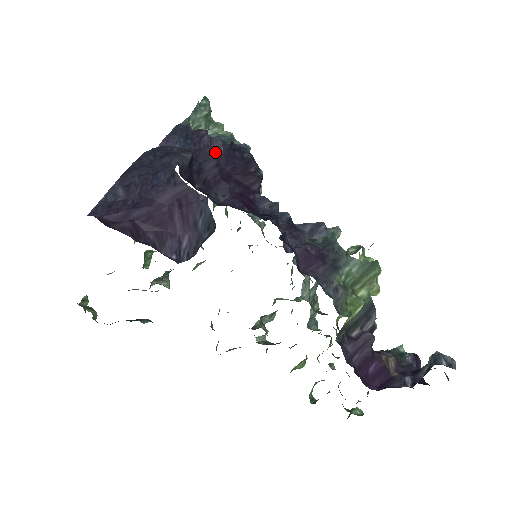
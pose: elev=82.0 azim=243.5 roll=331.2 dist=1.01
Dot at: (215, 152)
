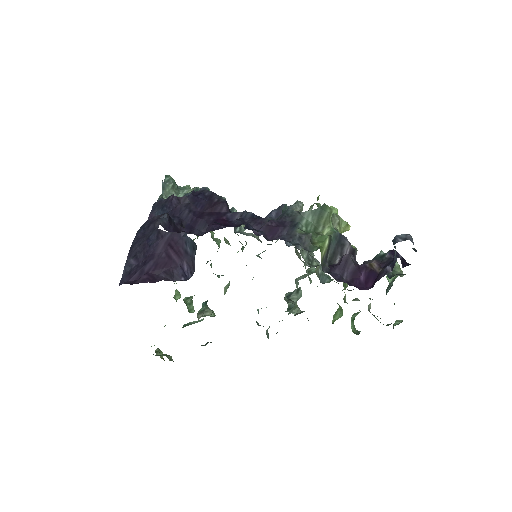
Dot at: (184, 204)
